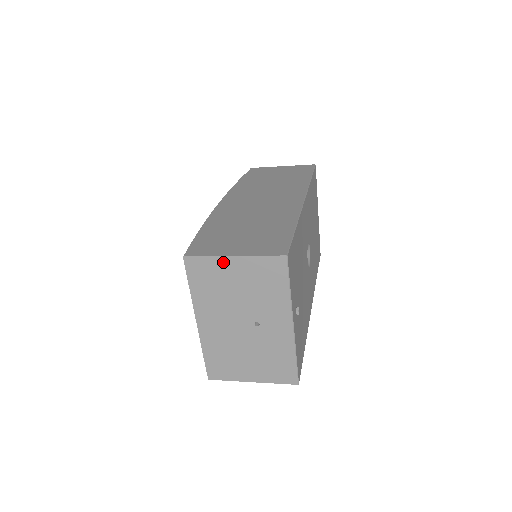
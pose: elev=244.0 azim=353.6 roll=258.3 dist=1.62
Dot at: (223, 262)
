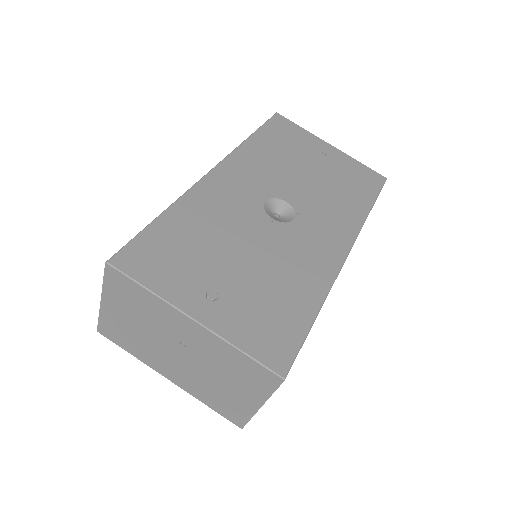
Dot at: (106, 312)
